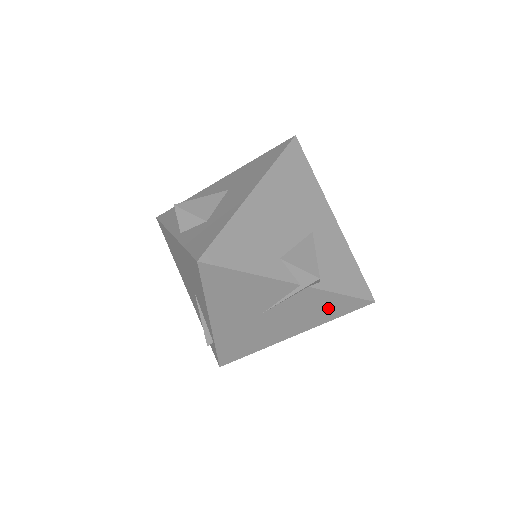
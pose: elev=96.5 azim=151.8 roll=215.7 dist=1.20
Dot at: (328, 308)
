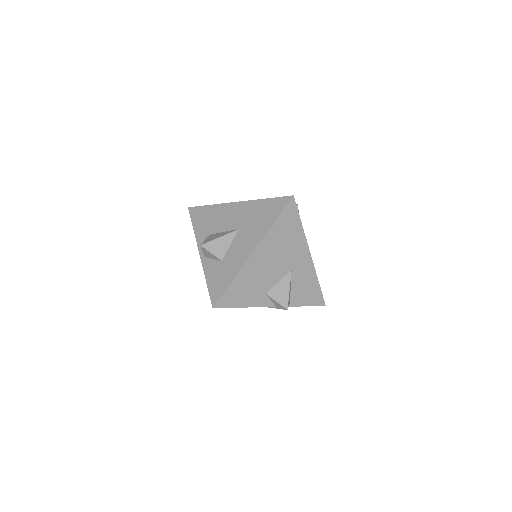
Dot at: occluded
